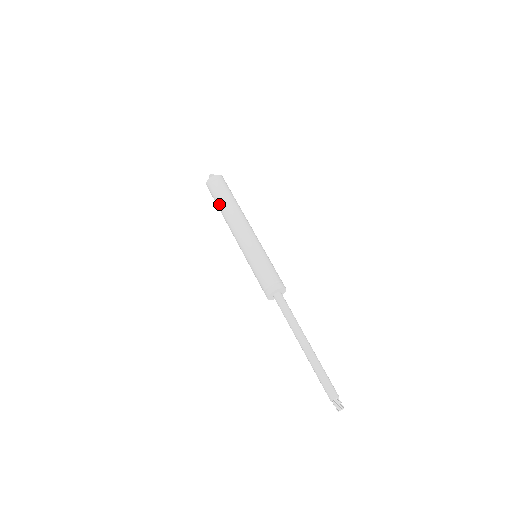
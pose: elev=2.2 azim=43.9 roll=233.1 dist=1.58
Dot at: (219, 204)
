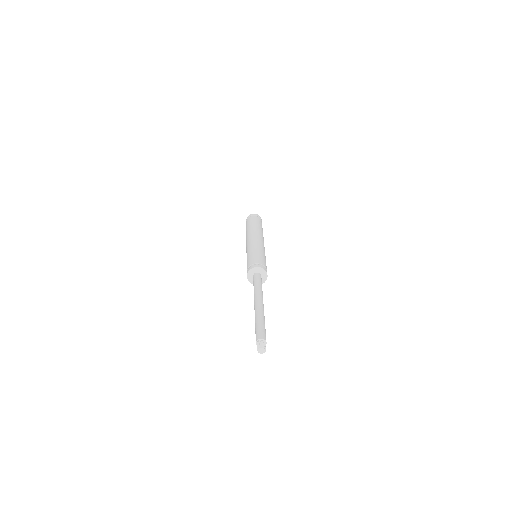
Dot at: occluded
